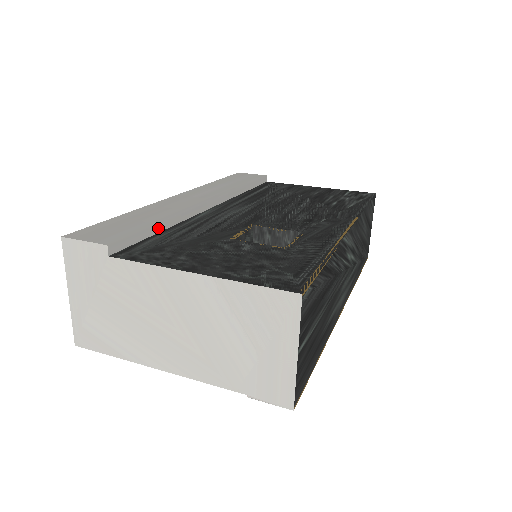
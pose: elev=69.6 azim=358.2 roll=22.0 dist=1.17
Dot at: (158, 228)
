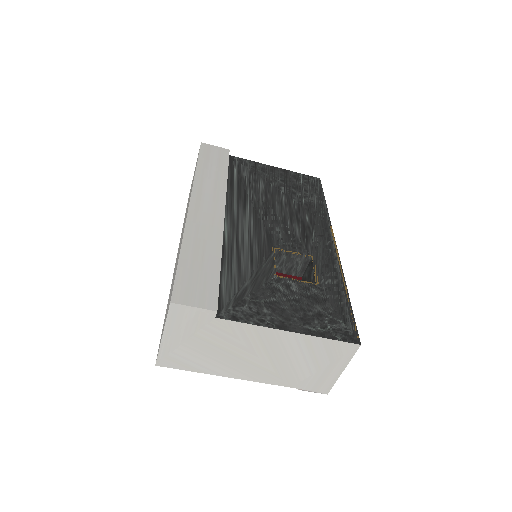
Dot at: (219, 268)
